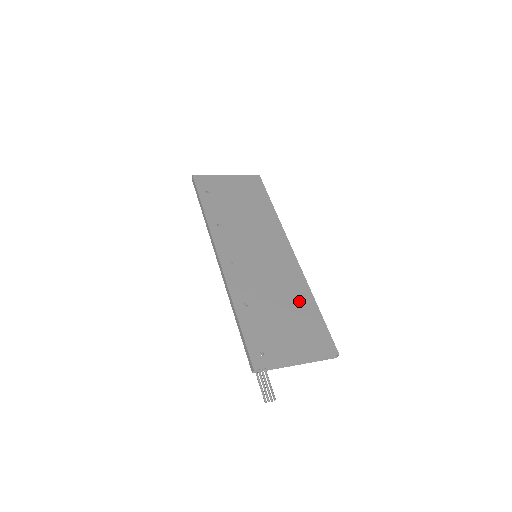
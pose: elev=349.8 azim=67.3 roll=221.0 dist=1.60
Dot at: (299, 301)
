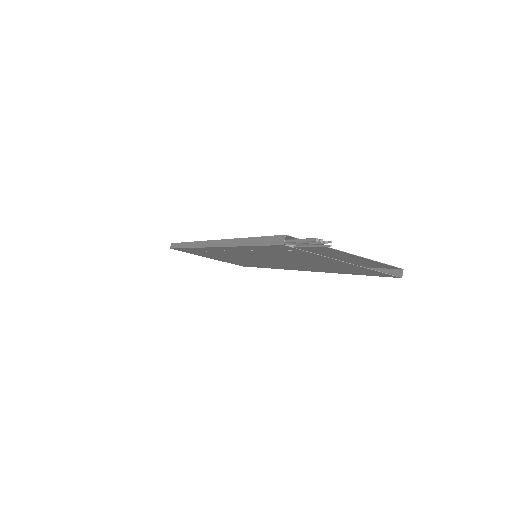
Dot at: occluded
